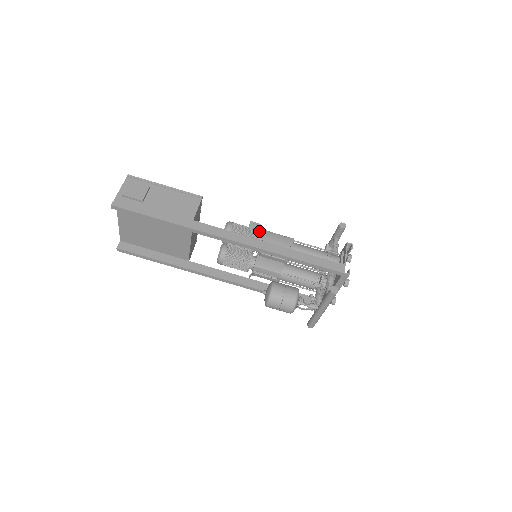
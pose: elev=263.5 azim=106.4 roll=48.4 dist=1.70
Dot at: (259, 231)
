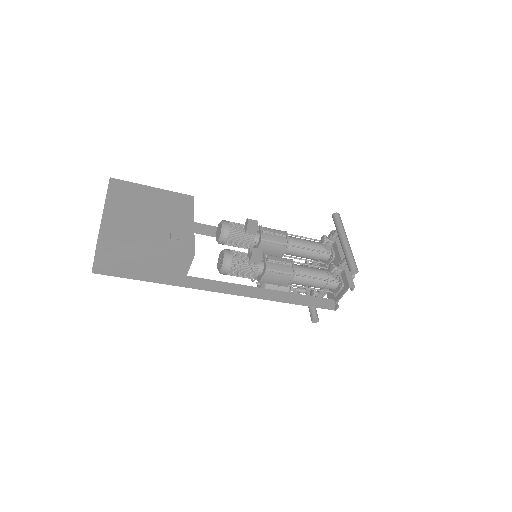
Dot at: (258, 270)
